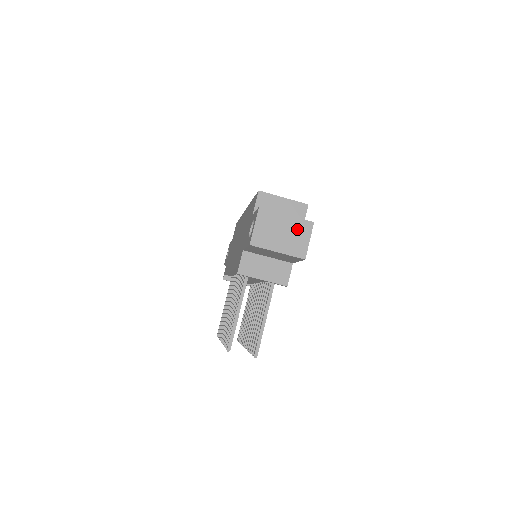
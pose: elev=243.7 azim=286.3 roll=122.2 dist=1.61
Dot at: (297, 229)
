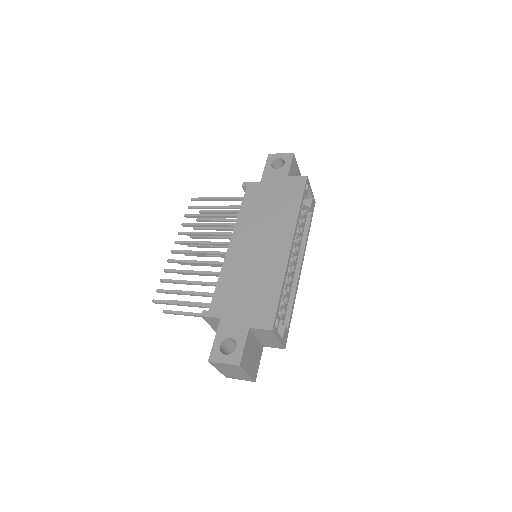
Dot at: (243, 377)
